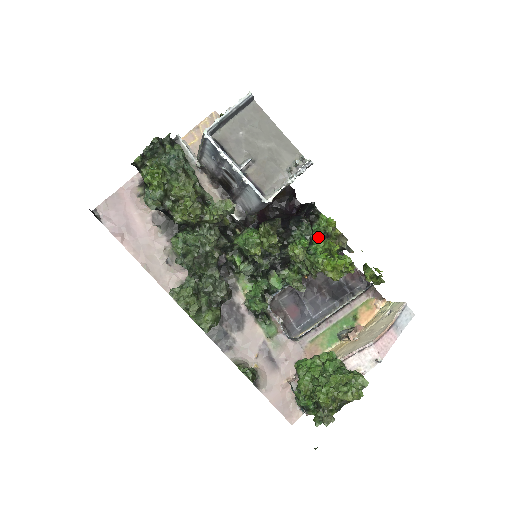
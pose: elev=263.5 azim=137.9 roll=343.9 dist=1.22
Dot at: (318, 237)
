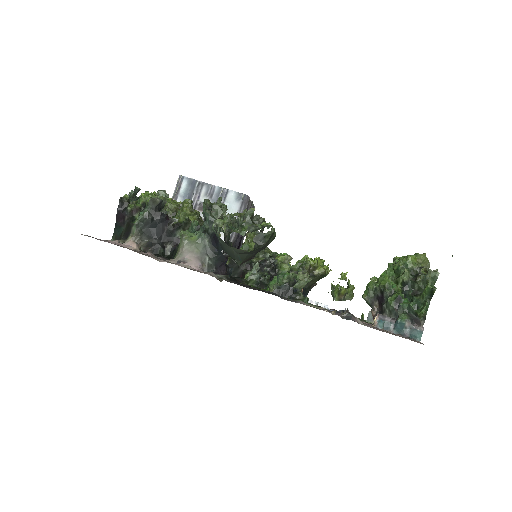
Dot at: occluded
